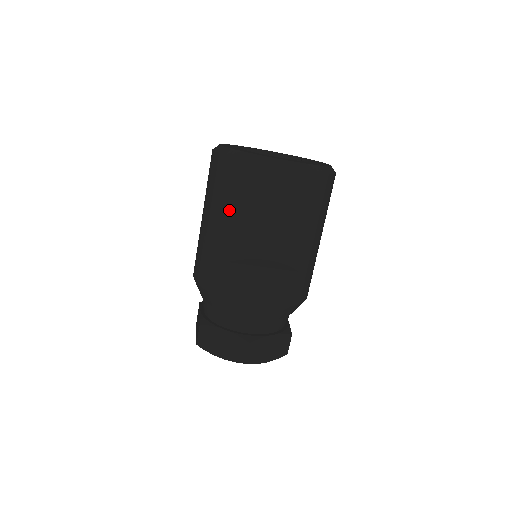
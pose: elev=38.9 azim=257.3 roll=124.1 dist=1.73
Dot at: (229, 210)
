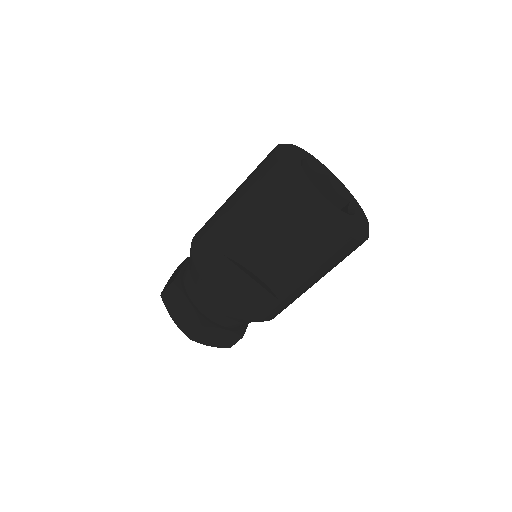
Dot at: (253, 215)
